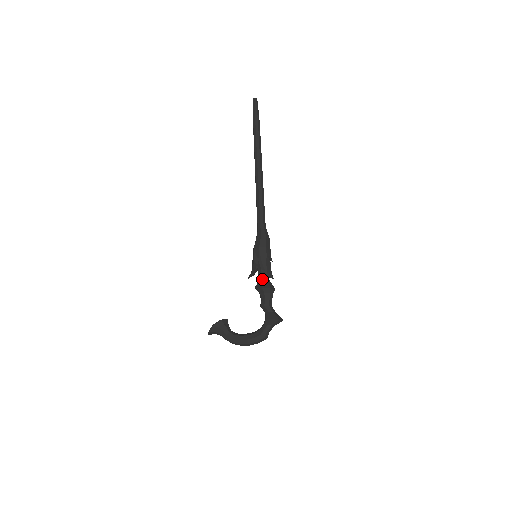
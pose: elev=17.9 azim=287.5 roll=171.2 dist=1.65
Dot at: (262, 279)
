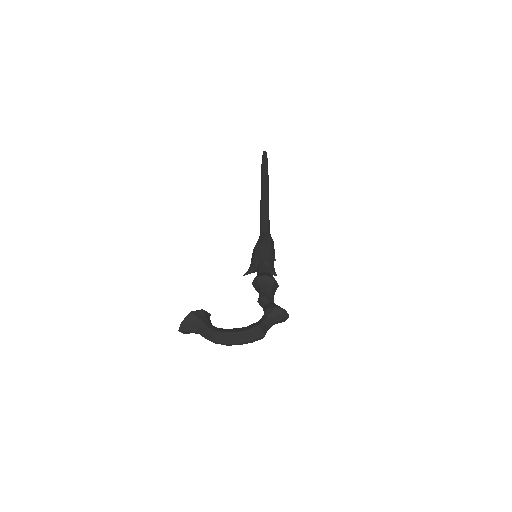
Dot at: (264, 271)
